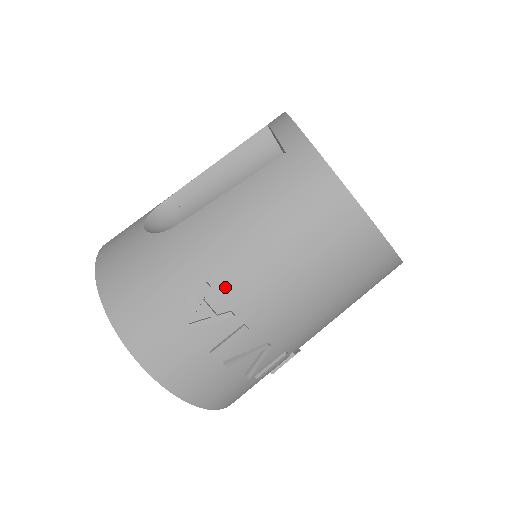
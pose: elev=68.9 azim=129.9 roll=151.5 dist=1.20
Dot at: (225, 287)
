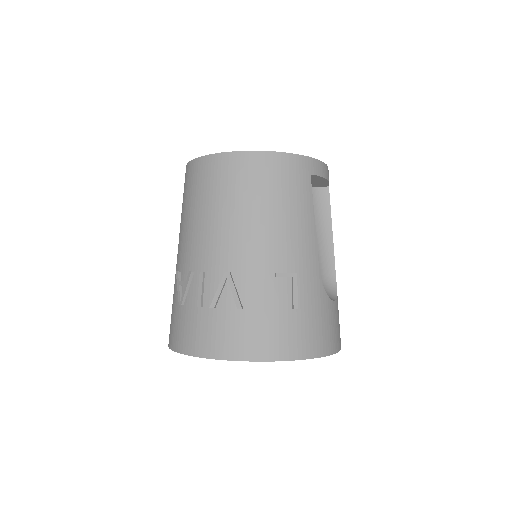
Dot at: (184, 264)
